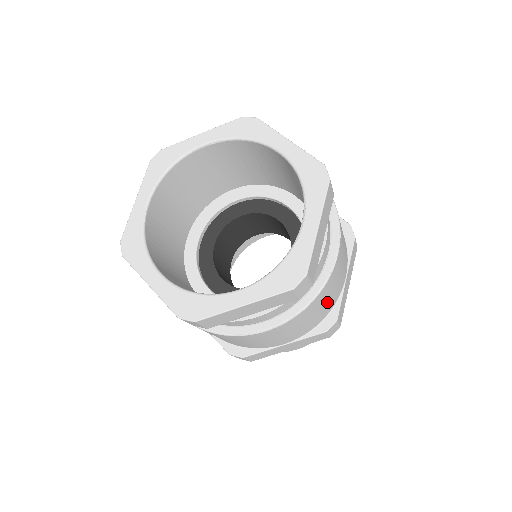
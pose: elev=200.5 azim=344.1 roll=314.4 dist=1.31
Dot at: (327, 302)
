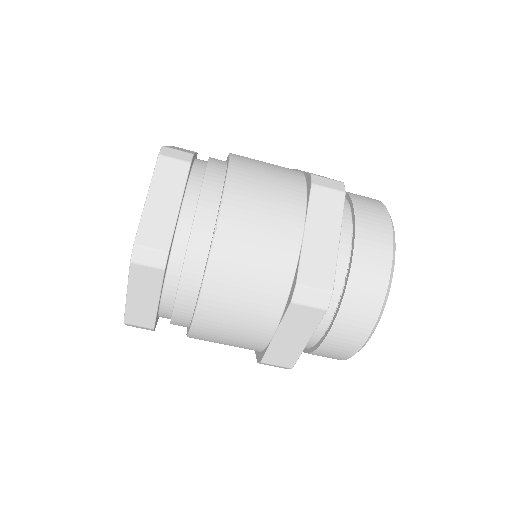
Dot at: (274, 174)
